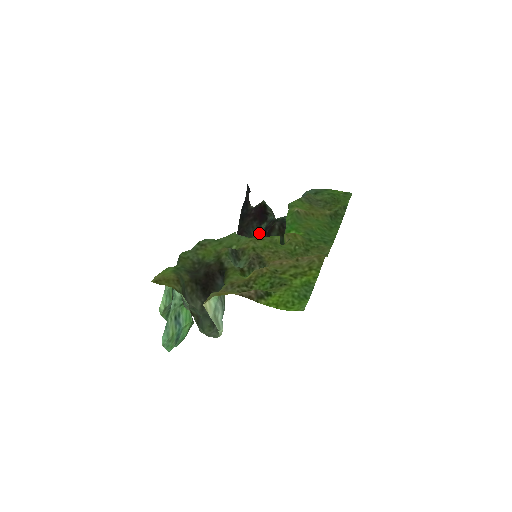
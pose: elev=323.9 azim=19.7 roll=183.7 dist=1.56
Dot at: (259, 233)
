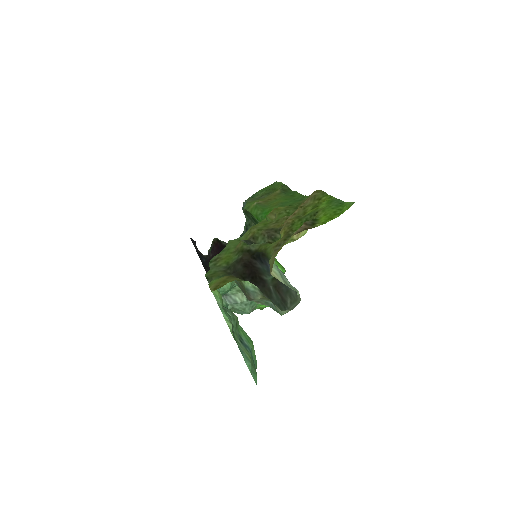
Dot at: occluded
